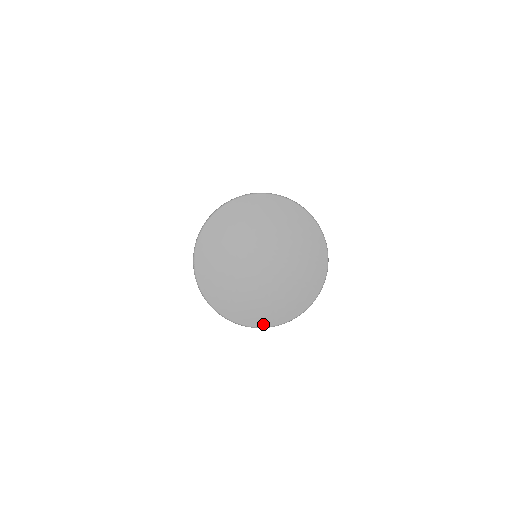
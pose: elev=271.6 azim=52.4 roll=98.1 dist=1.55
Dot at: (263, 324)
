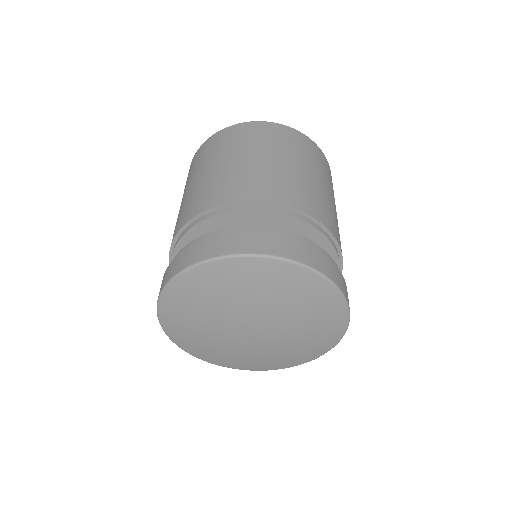
Dot at: (196, 355)
